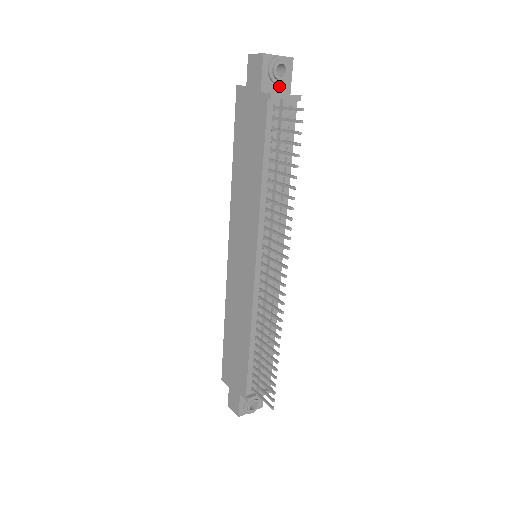
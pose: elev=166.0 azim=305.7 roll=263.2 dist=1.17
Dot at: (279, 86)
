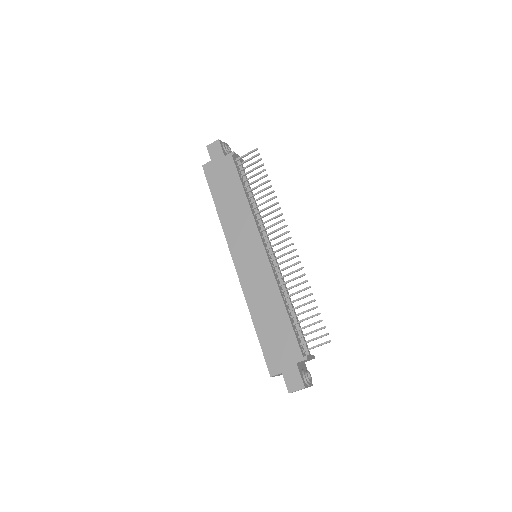
Dot at: occluded
